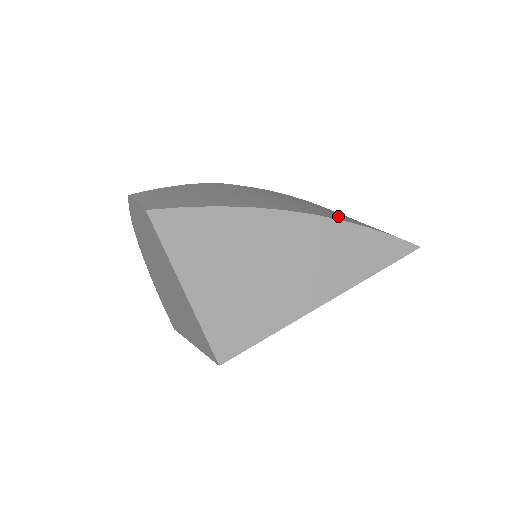
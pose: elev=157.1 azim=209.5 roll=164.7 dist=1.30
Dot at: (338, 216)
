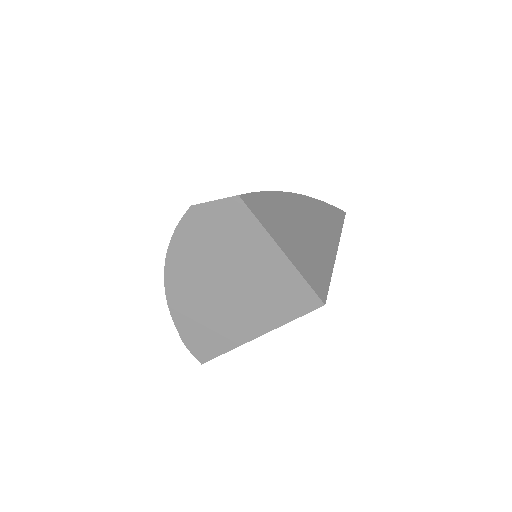
Dot at: occluded
